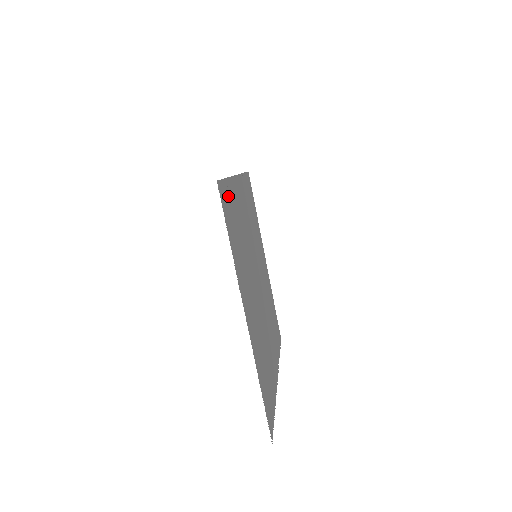
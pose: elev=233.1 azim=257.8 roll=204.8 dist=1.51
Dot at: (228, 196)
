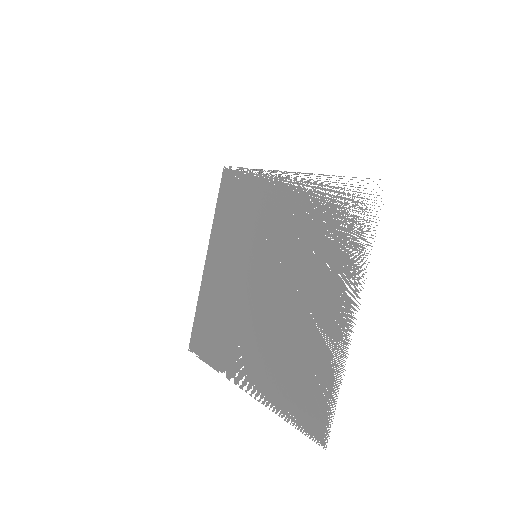
Dot at: (347, 193)
